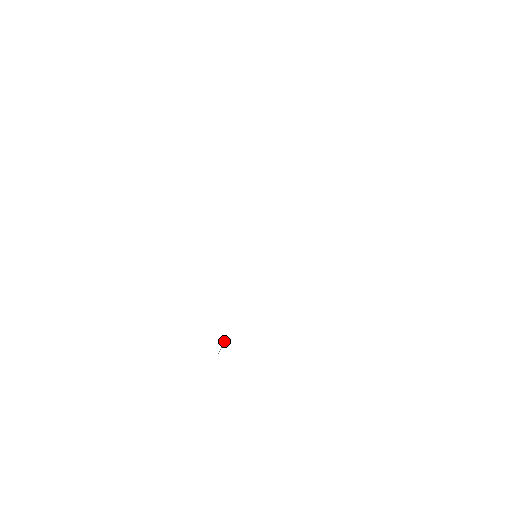
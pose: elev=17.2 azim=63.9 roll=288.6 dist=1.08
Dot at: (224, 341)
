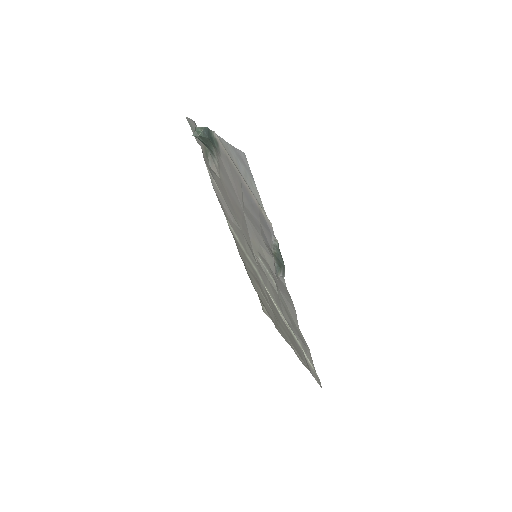
Dot at: (279, 276)
